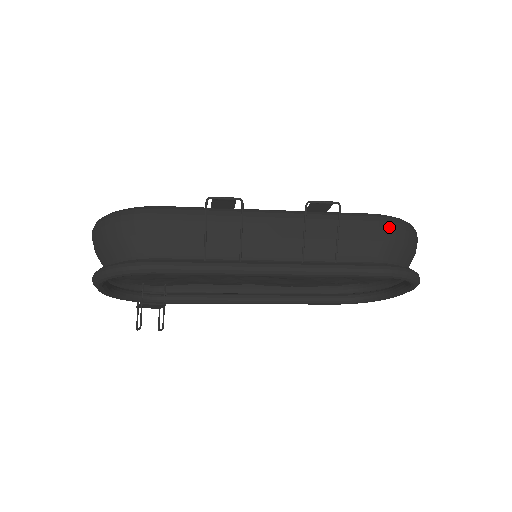
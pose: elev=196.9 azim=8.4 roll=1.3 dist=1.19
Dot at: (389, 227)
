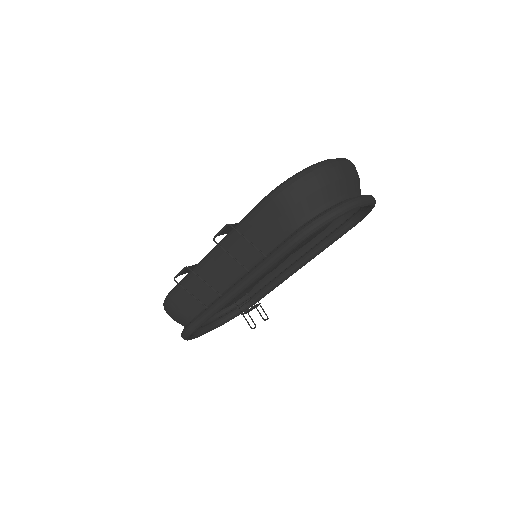
Dot at: (278, 201)
